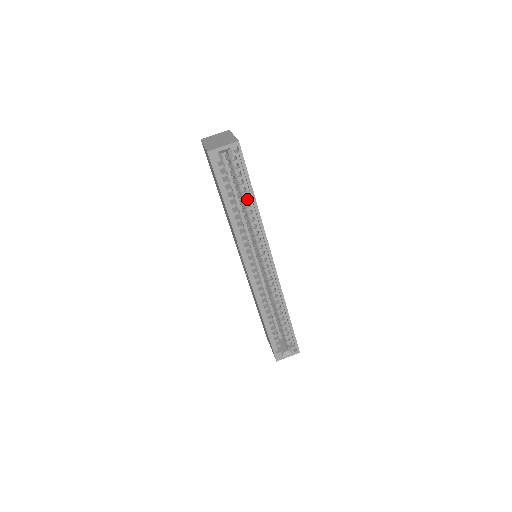
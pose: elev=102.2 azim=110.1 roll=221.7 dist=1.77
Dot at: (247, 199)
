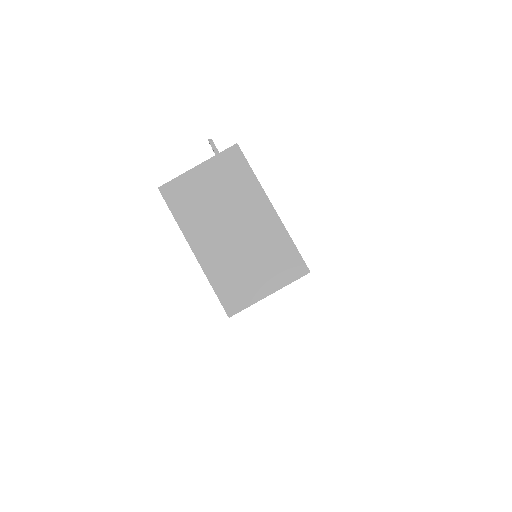
Dot at: occluded
